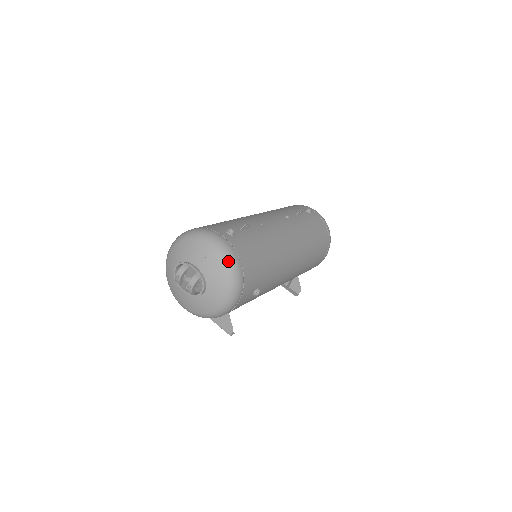
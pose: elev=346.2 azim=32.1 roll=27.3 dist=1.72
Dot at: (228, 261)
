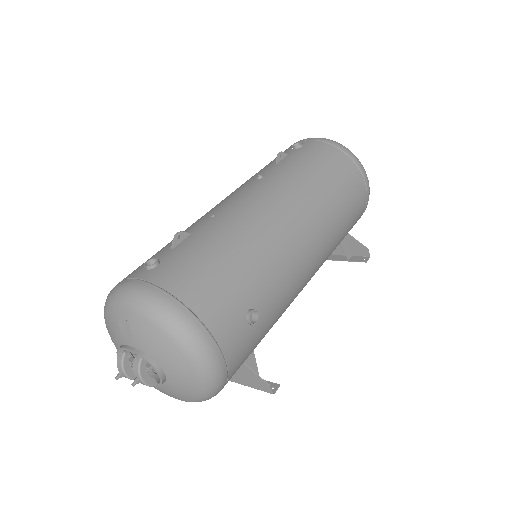
Dot at: (154, 312)
